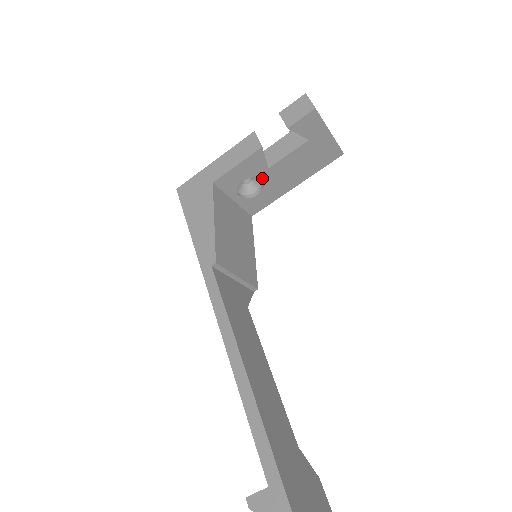
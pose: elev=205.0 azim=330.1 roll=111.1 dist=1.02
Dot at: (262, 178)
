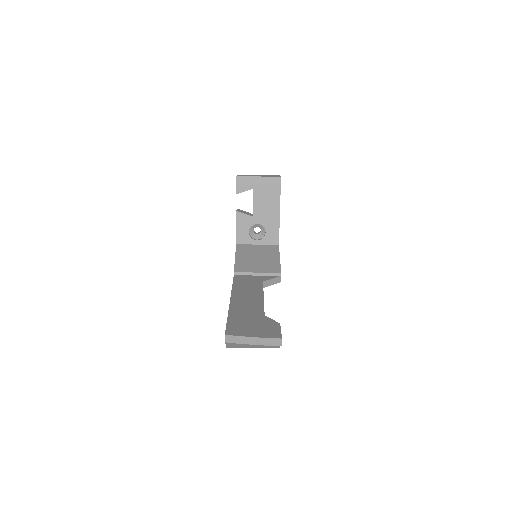
Dot at: (256, 223)
